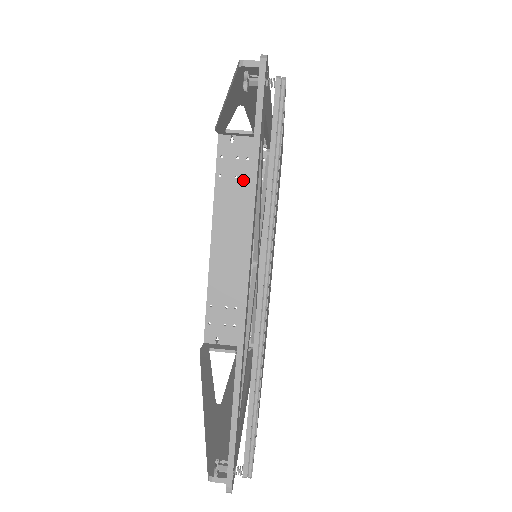
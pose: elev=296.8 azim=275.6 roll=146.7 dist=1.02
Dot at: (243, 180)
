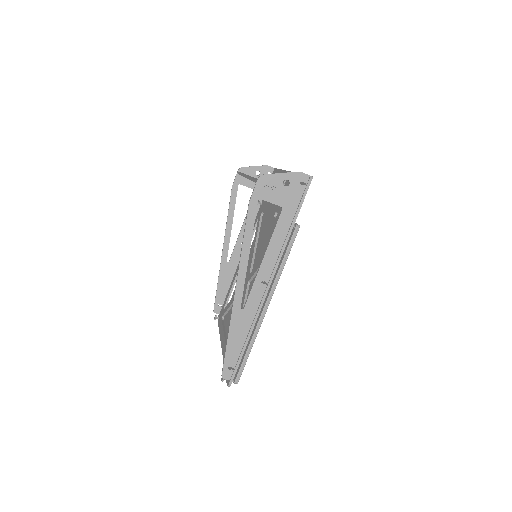
Dot at: occluded
